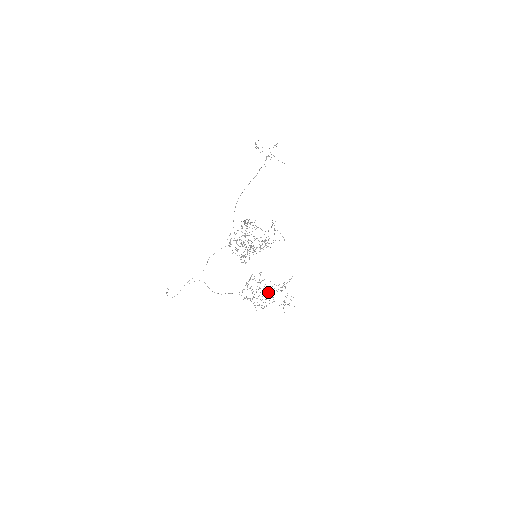
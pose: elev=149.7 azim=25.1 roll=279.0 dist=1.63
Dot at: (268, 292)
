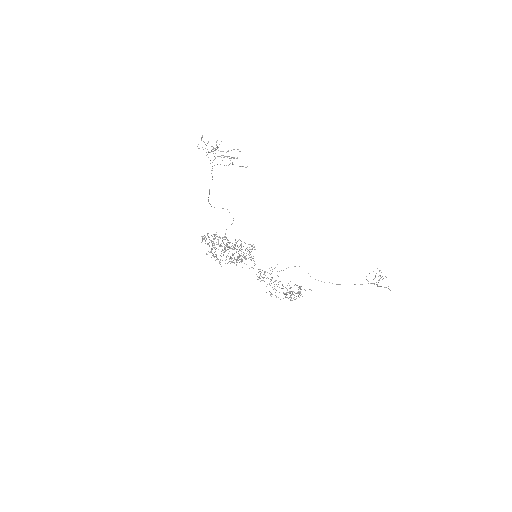
Dot at: occluded
